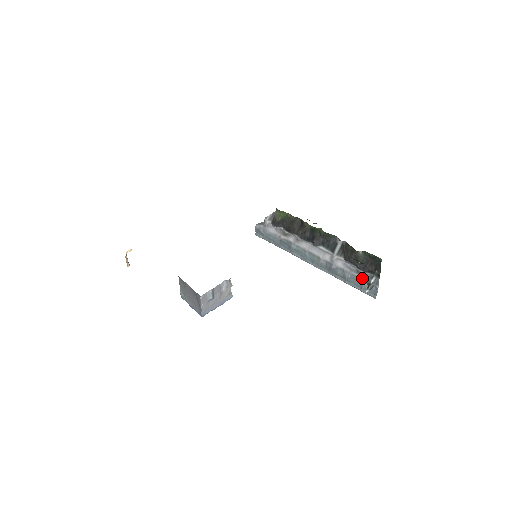
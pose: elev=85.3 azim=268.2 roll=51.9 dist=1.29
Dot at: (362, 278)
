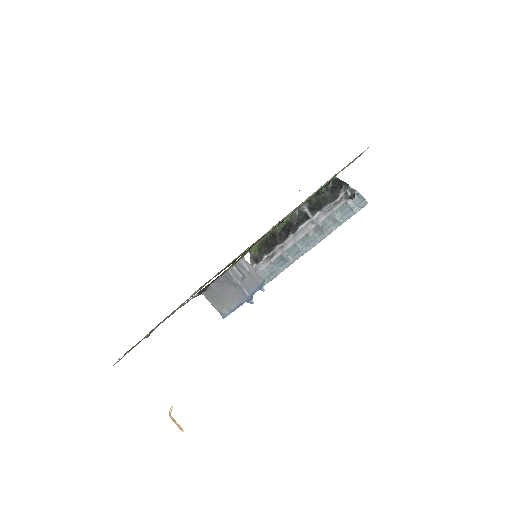
Dot at: (343, 203)
